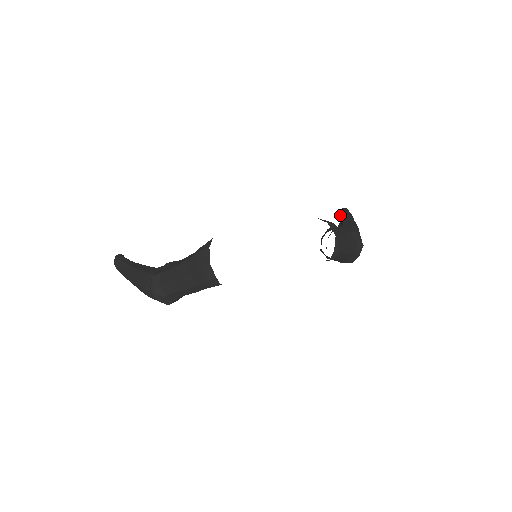
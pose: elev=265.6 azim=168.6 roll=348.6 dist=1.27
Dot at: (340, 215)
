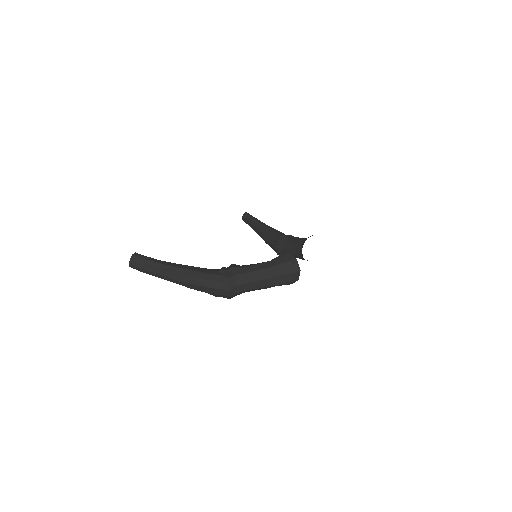
Dot at: (244, 217)
